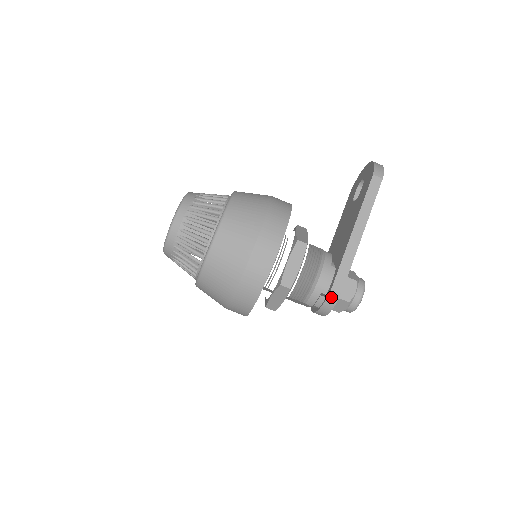
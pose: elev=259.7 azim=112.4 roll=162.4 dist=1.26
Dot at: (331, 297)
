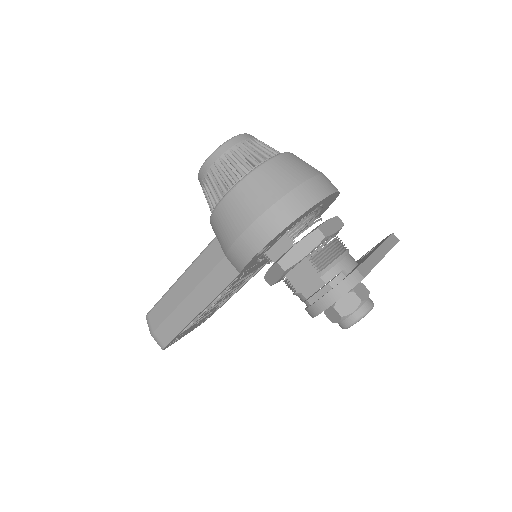
Dot at: (353, 276)
